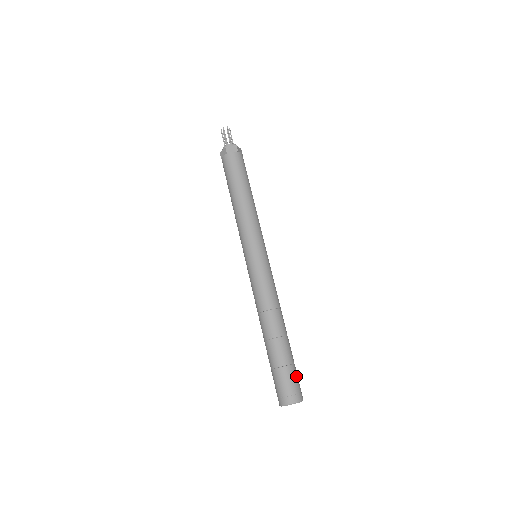
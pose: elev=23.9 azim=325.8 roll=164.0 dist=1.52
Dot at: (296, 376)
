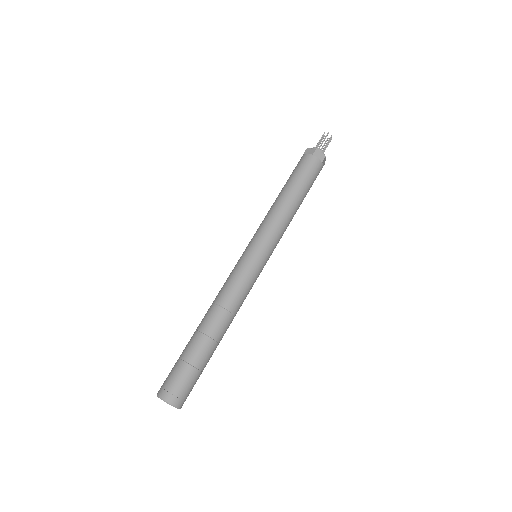
Dot at: (185, 378)
